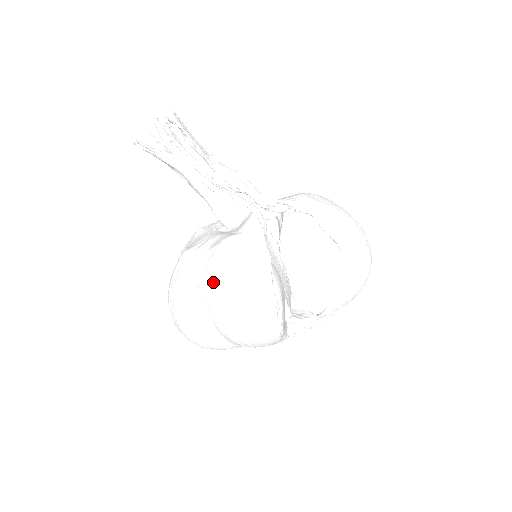
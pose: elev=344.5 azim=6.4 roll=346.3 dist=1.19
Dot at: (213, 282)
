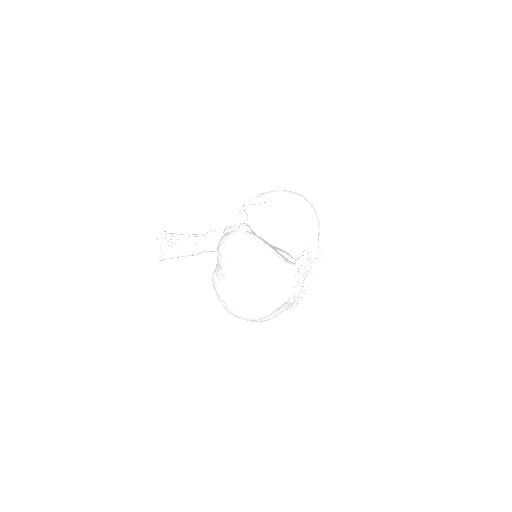
Dot at: (223, 262)
